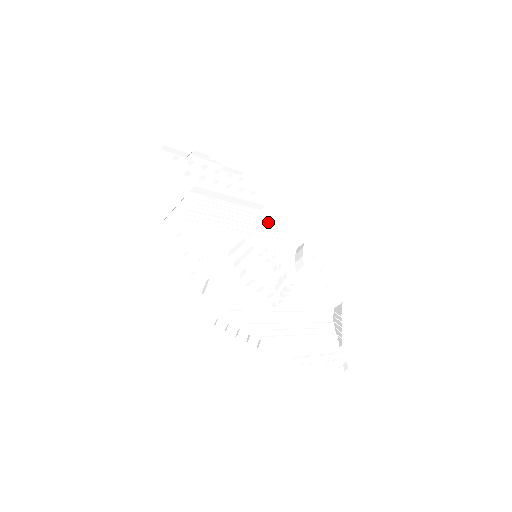
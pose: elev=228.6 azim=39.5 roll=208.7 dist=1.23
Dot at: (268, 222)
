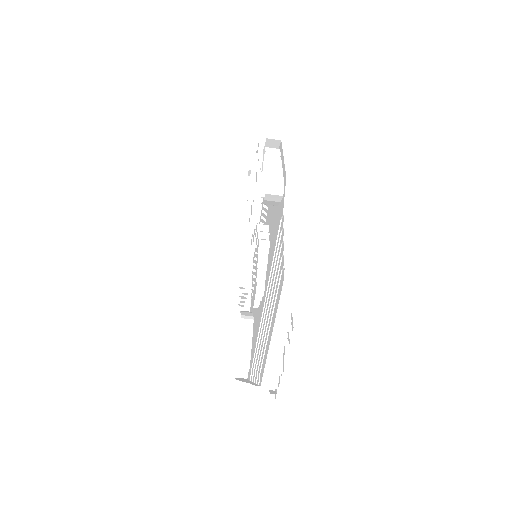
Dot at: occluded
